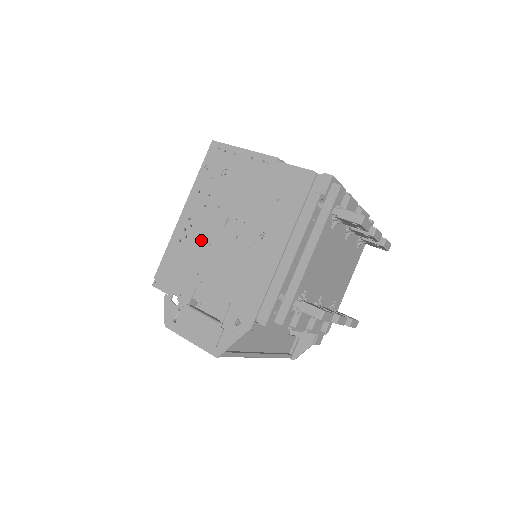
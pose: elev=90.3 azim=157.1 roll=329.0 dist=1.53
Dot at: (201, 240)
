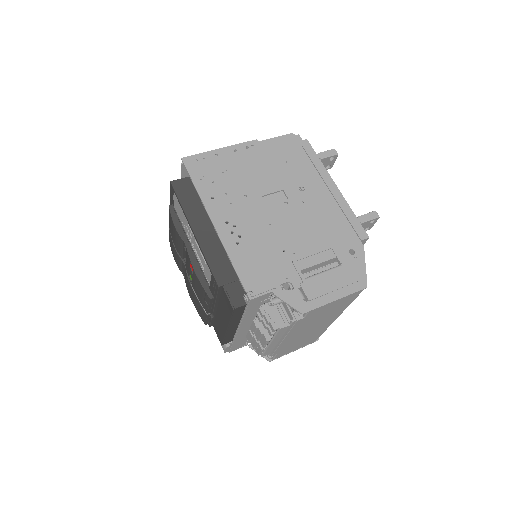
Dot at: (257, 227)
